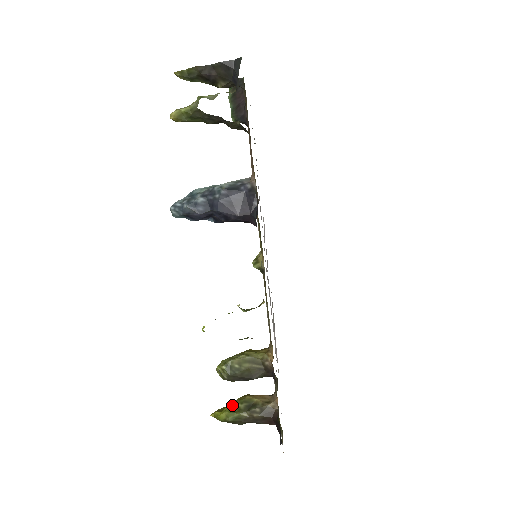
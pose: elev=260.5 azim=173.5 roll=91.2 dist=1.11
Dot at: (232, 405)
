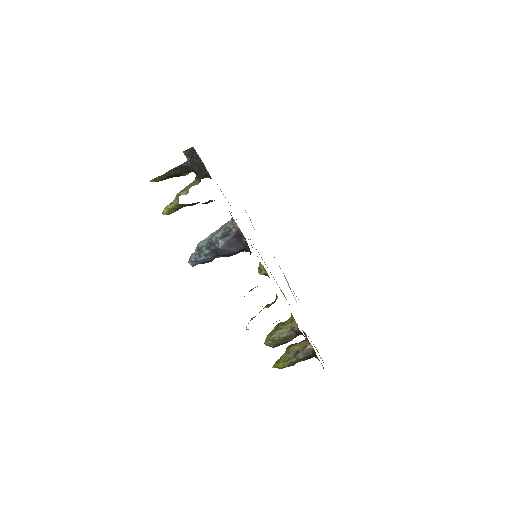
Dot at: (283, 357)
